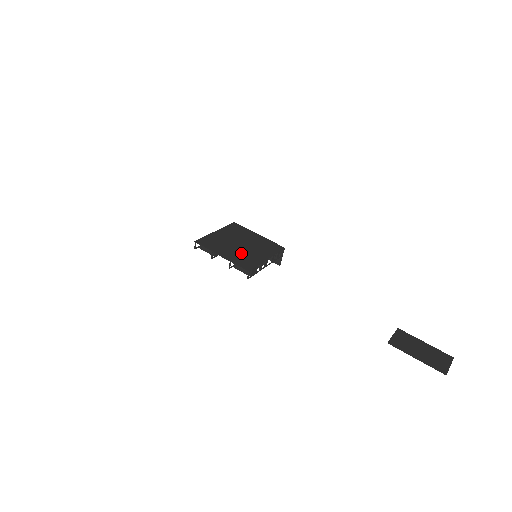
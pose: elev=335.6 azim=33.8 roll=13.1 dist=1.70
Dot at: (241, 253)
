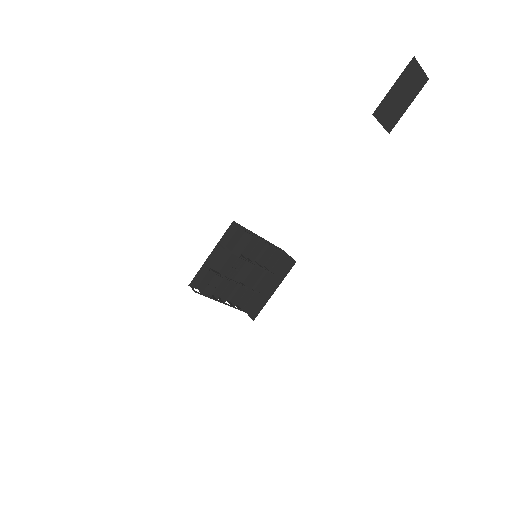
Dot at: occluded
